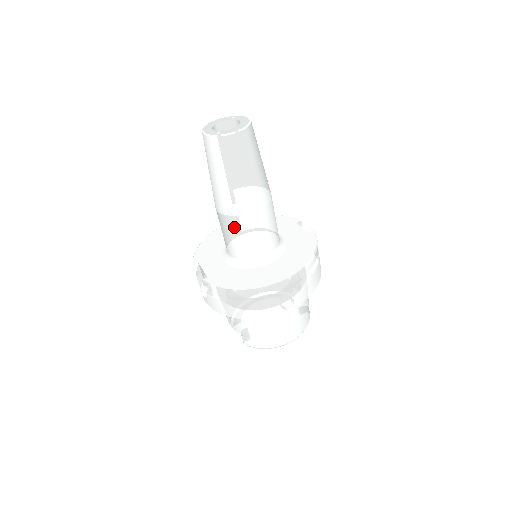
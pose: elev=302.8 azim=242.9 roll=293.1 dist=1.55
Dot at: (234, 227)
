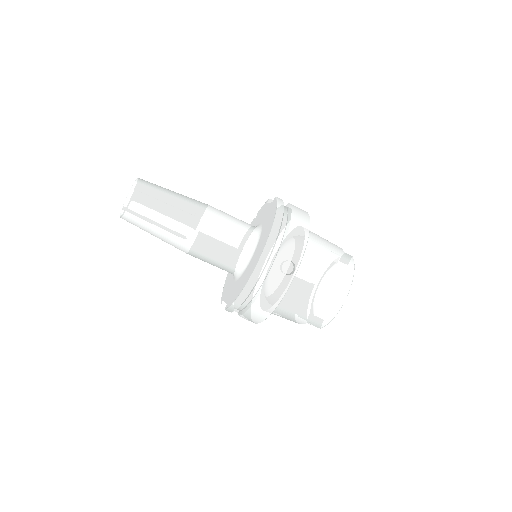
Dot at: (202, 253)
